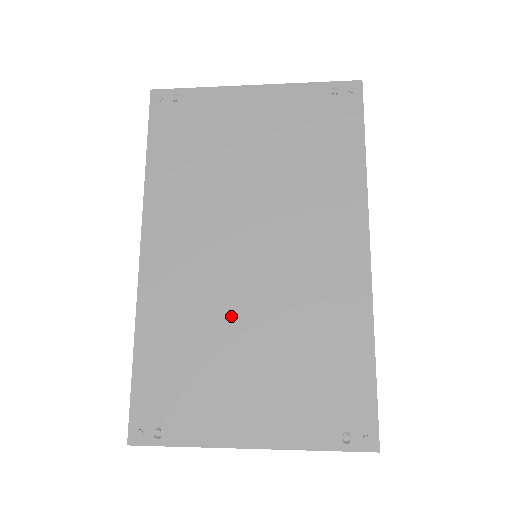
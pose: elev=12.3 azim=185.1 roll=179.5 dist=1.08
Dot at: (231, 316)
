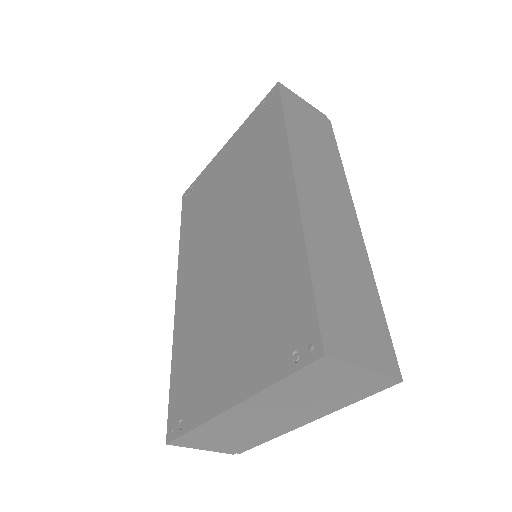
Dot at: (217, 302)
